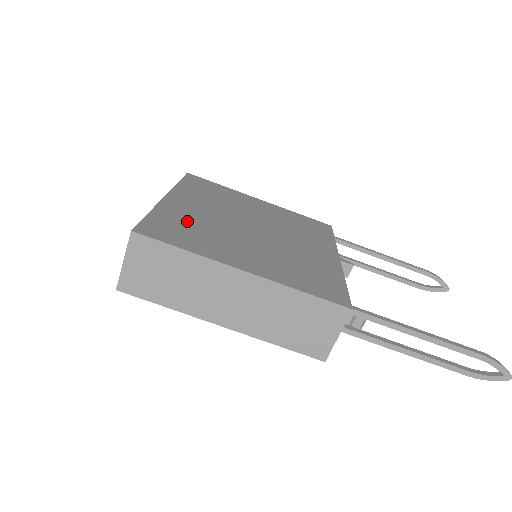
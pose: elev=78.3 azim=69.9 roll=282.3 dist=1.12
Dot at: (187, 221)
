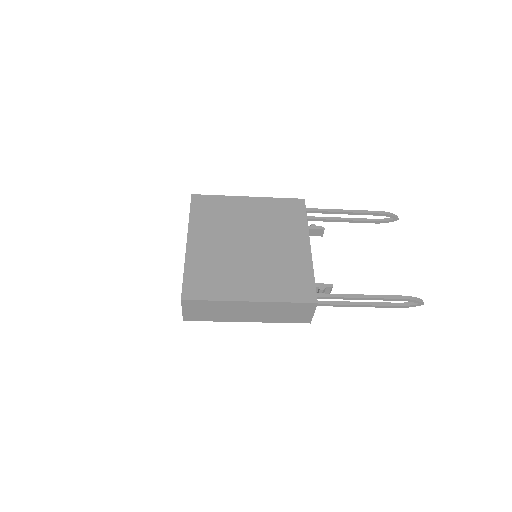
Dot at: (207, 266)
